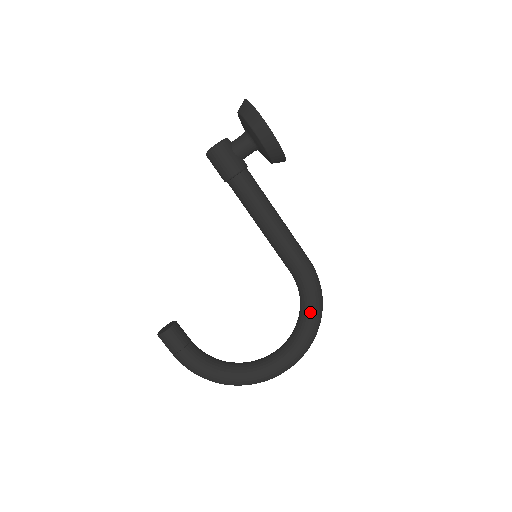
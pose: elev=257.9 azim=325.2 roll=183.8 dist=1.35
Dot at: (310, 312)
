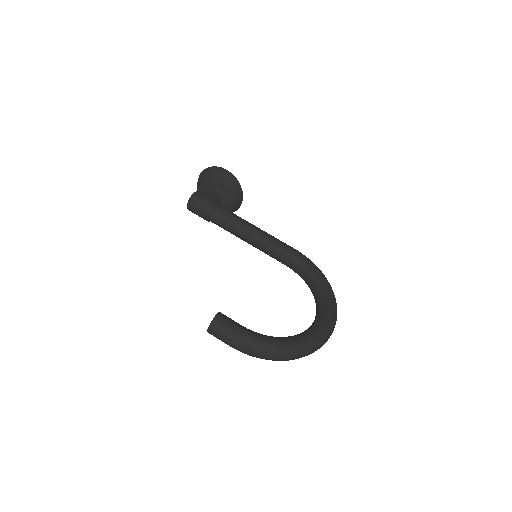
Dot at: (319, 277)
